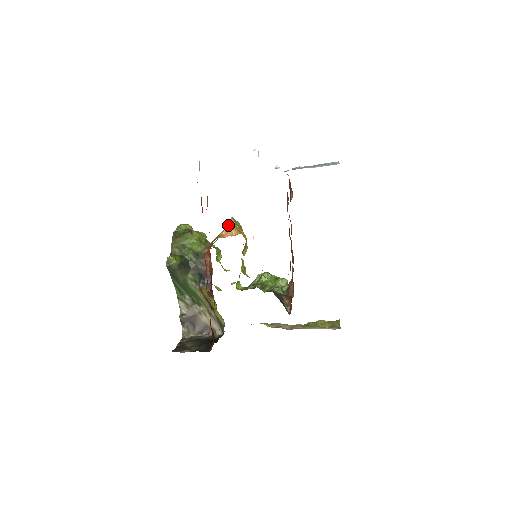
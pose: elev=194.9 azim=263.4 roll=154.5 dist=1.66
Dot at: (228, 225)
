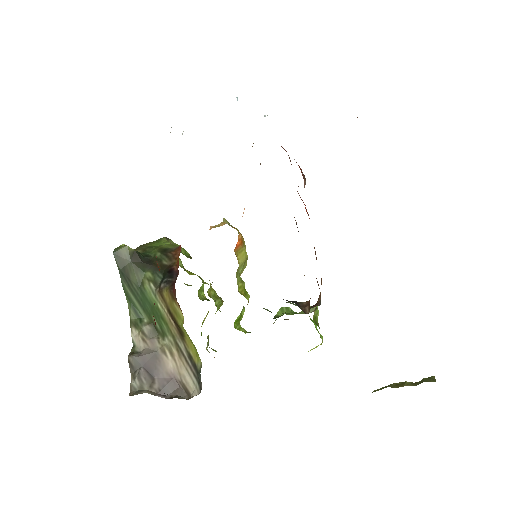
Dot at: occluded
